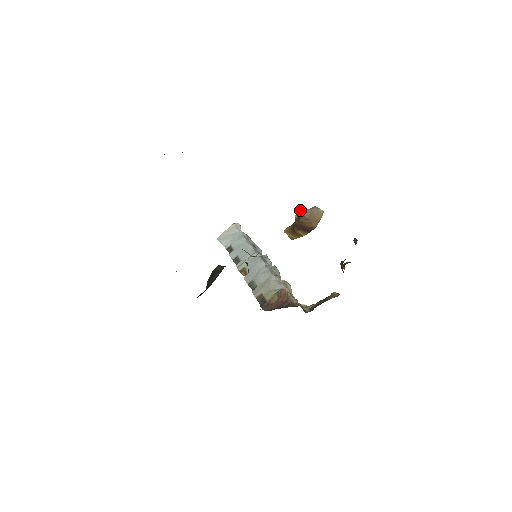
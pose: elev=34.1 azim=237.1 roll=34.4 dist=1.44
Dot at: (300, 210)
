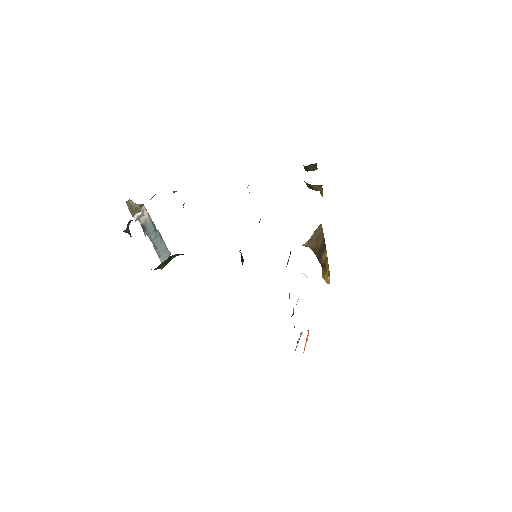
Dot at: (307, 242)
